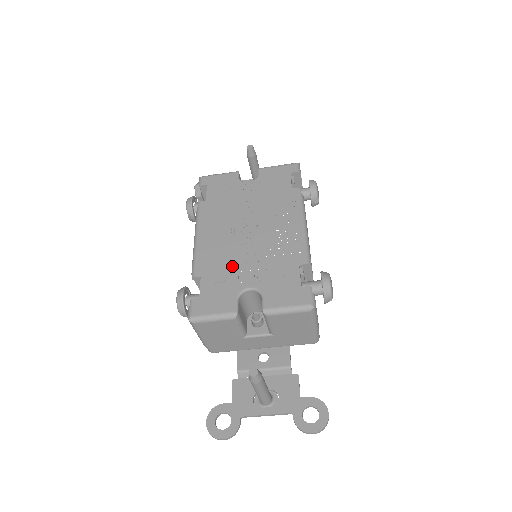
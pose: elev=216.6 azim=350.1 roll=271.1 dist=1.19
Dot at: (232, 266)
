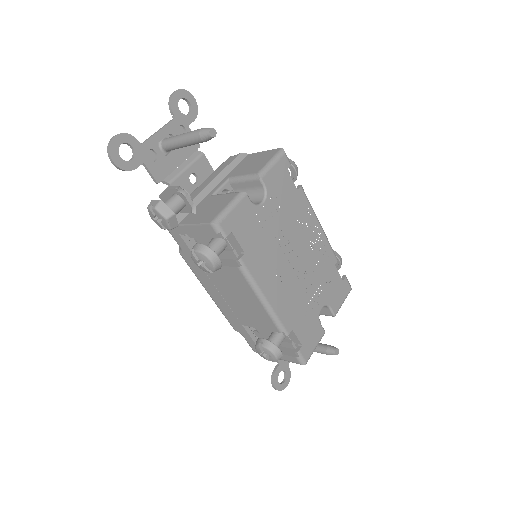
Dot at: (304, 302)
